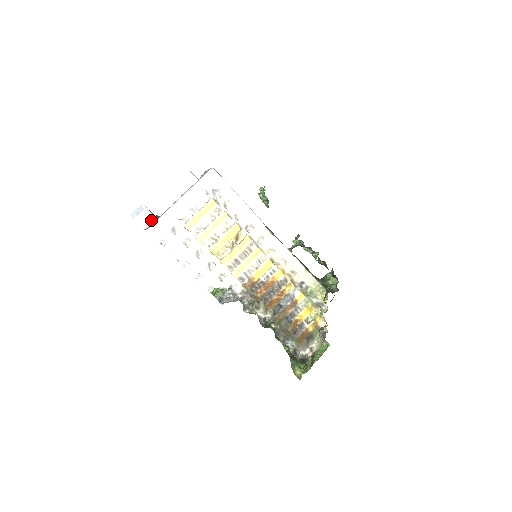
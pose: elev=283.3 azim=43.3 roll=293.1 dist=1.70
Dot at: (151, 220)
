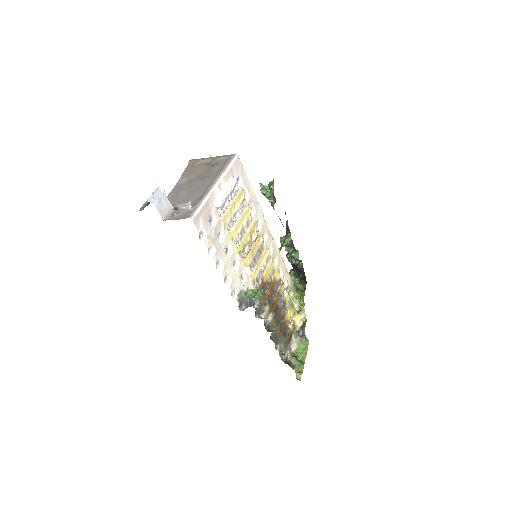
Dot at: (188, 206)
